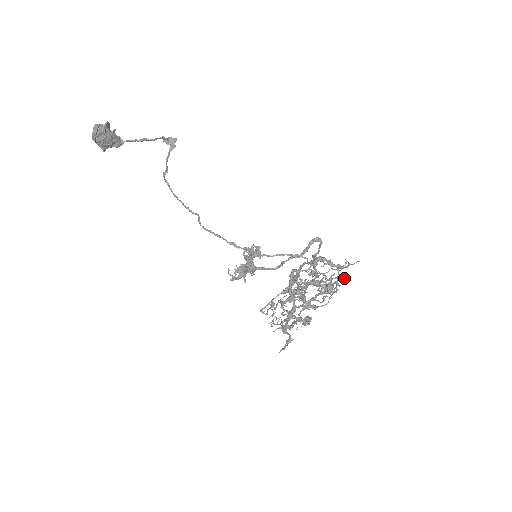
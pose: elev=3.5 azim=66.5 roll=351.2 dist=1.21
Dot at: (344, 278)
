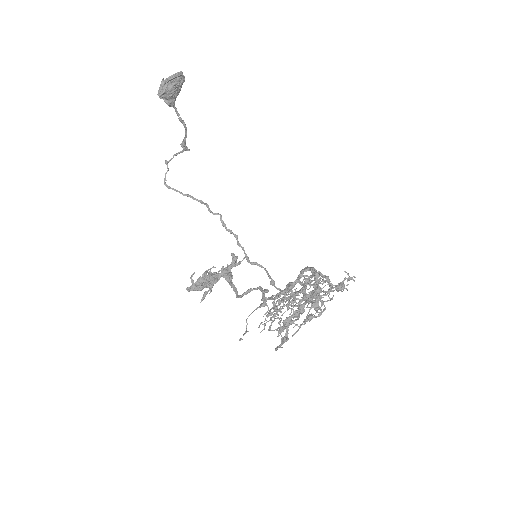
Dot at: (354, 280)
